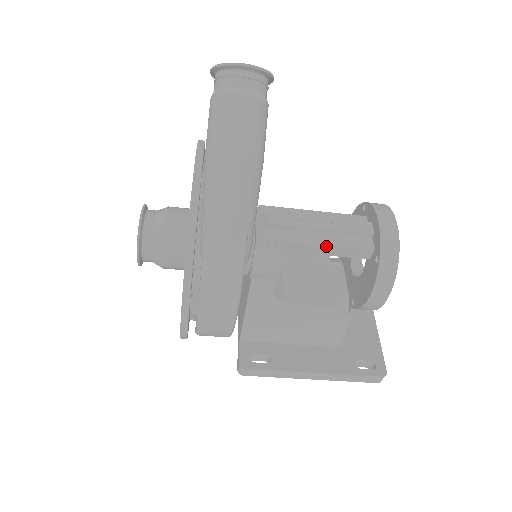
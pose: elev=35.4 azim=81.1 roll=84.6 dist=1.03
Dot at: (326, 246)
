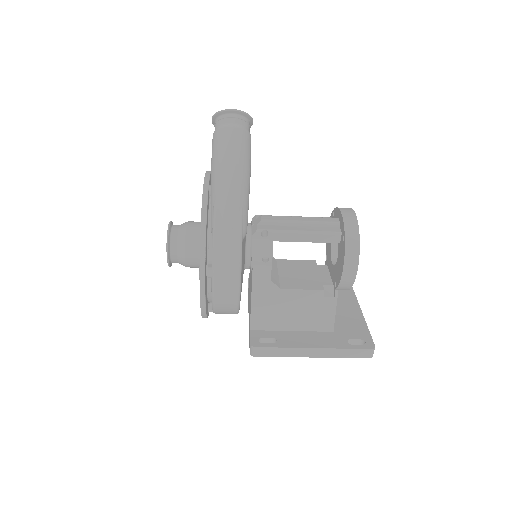
Dot at: (305, 233)
